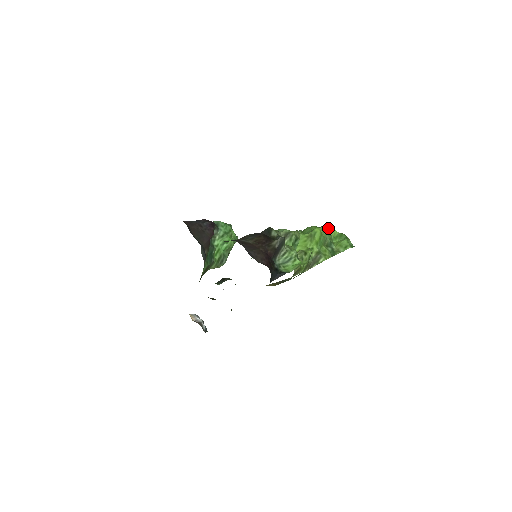
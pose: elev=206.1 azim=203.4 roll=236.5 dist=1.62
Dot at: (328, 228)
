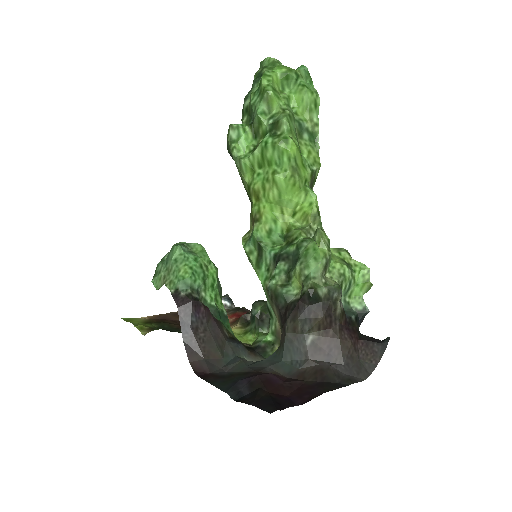
Dot at: (275, 99)
